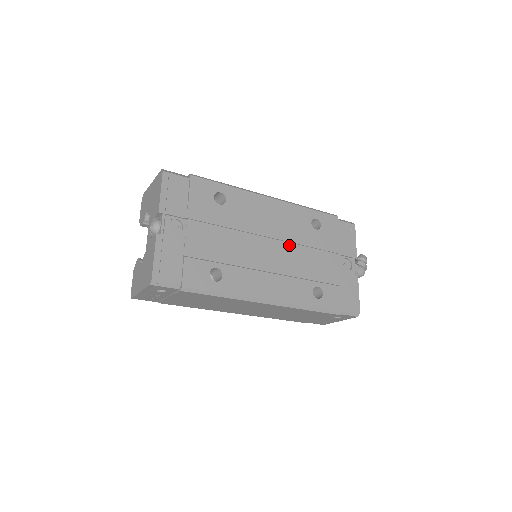
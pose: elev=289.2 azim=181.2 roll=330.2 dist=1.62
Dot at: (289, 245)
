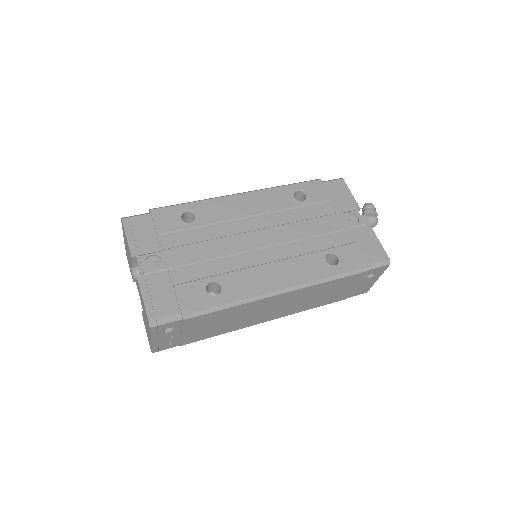
Dot at: (279, 228)
